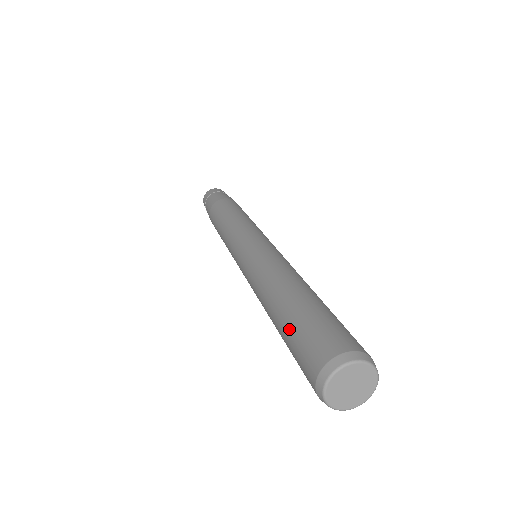
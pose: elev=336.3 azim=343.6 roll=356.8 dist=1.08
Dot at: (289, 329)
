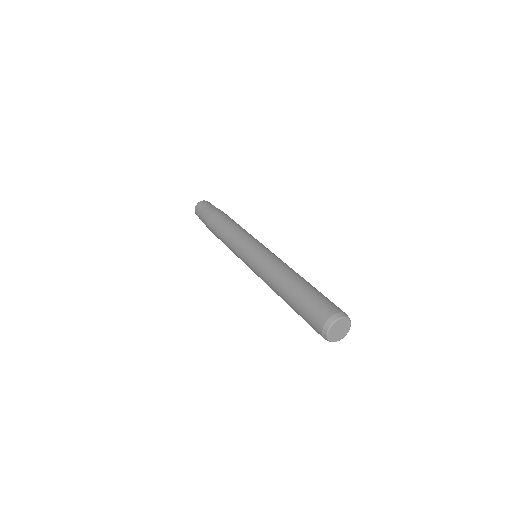
Dot at: (299, 314)
